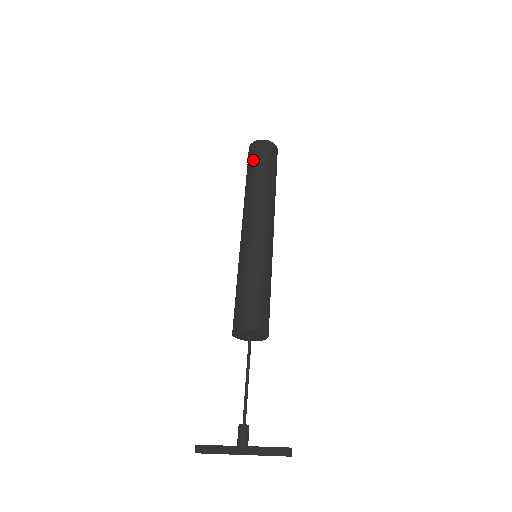
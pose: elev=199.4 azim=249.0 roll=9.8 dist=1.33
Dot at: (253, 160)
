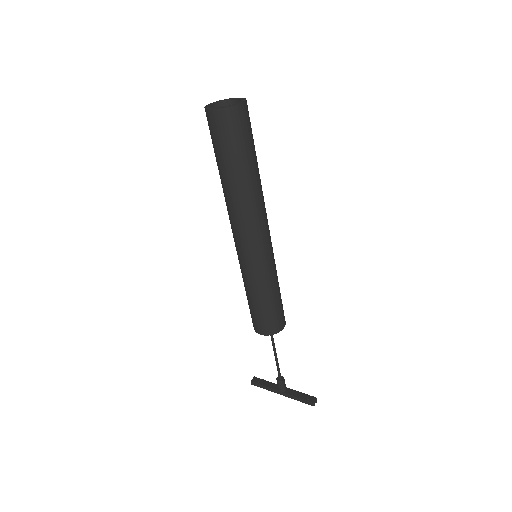
Dot at: (216, 145)
